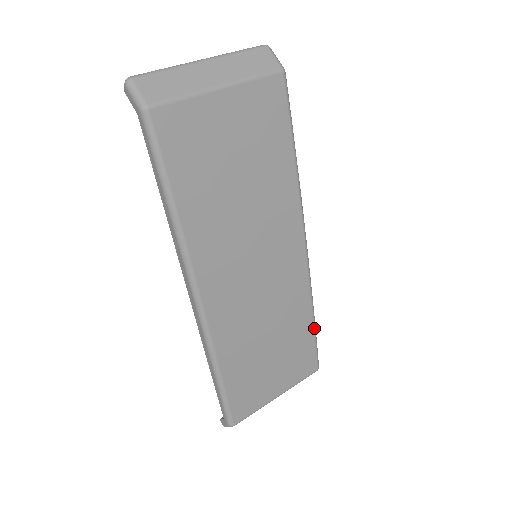
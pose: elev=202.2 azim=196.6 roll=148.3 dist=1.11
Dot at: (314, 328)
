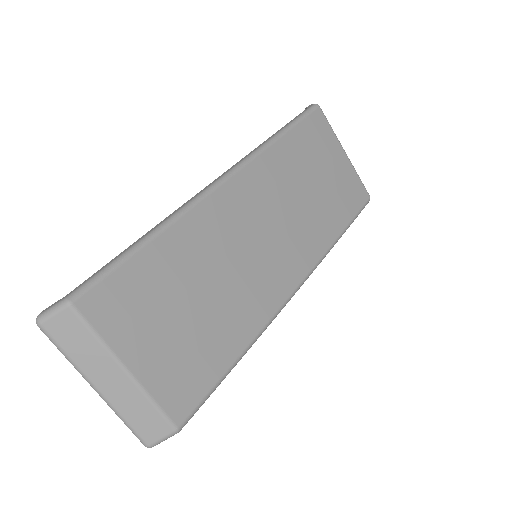
Dot at: (232, 365)
